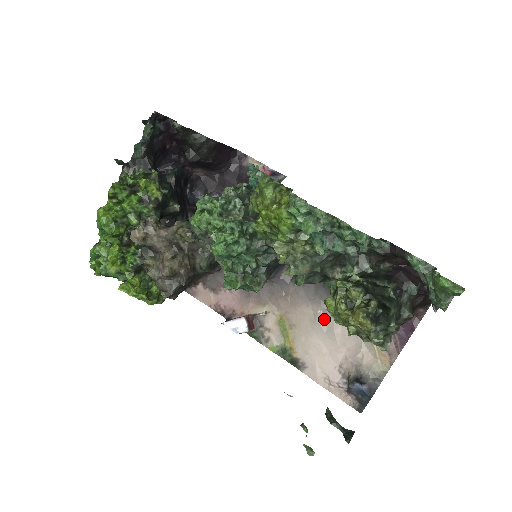
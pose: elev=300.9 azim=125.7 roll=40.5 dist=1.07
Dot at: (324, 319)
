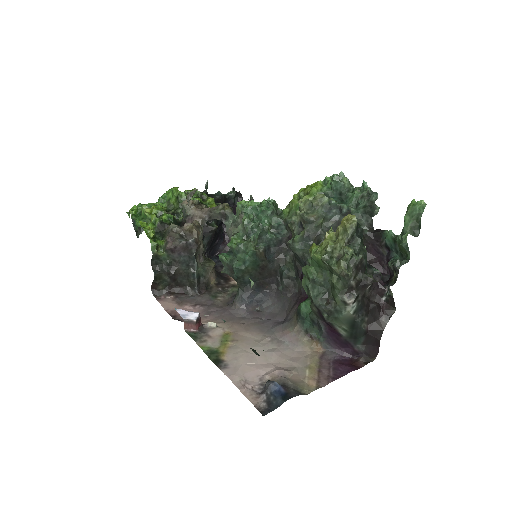
Dot at: (269, 344)
